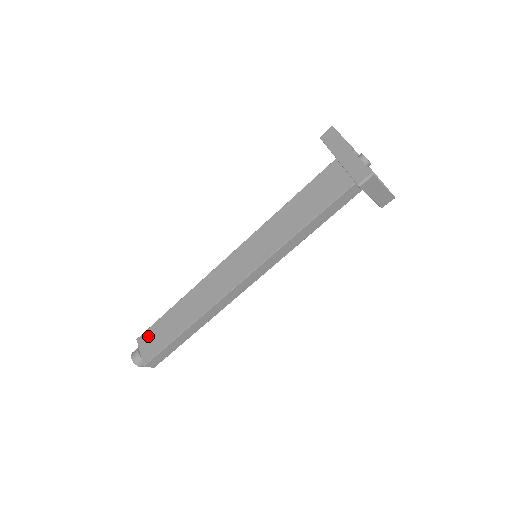
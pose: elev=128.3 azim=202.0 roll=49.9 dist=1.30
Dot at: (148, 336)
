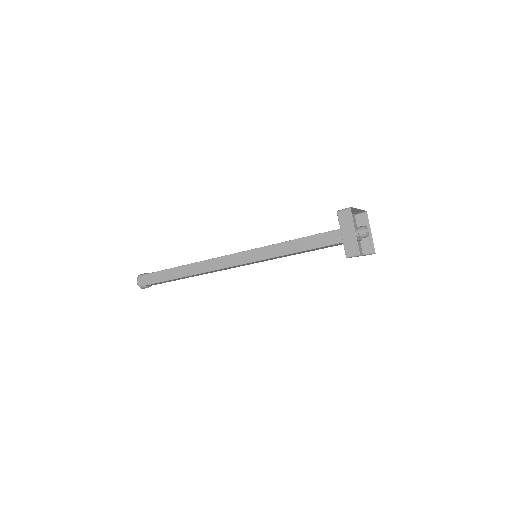
Dot at: occluded
